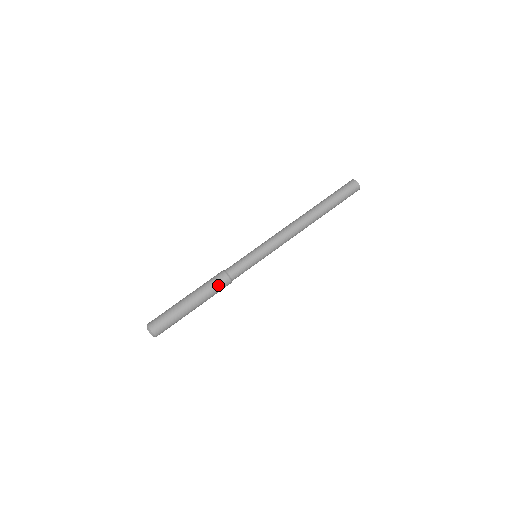
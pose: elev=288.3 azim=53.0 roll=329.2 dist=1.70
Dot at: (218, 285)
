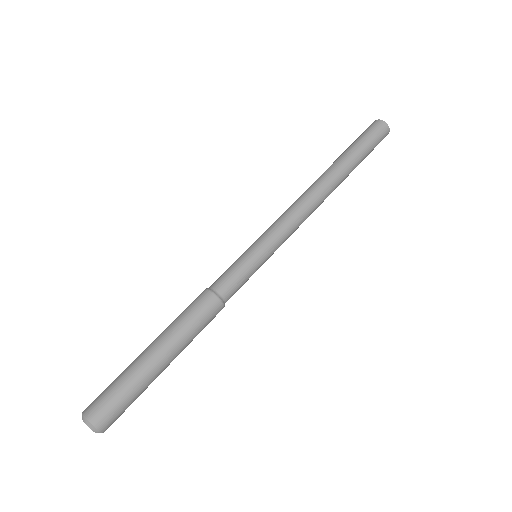
Dot at: (208, 321)
